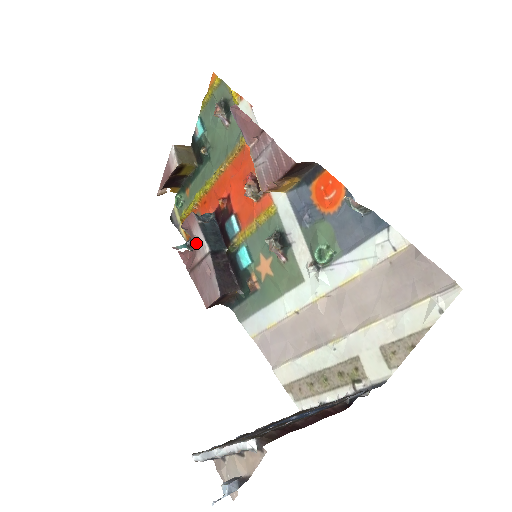
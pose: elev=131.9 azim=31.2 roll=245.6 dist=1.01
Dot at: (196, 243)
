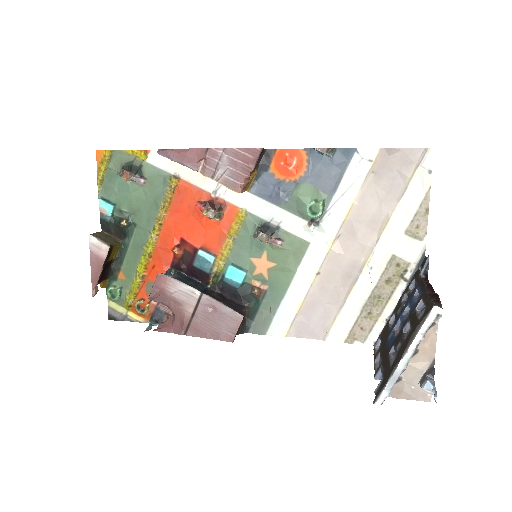
Dot at: (178, 299)
